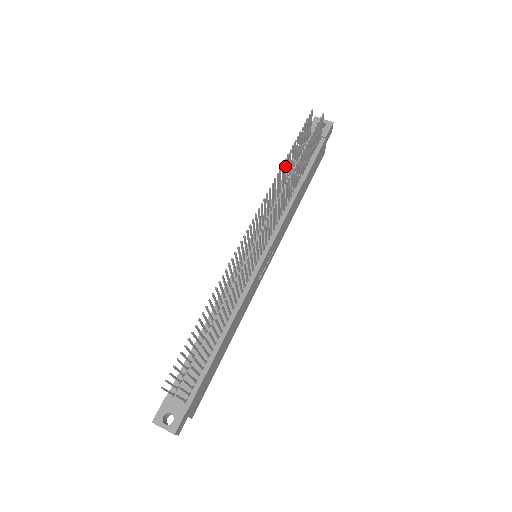
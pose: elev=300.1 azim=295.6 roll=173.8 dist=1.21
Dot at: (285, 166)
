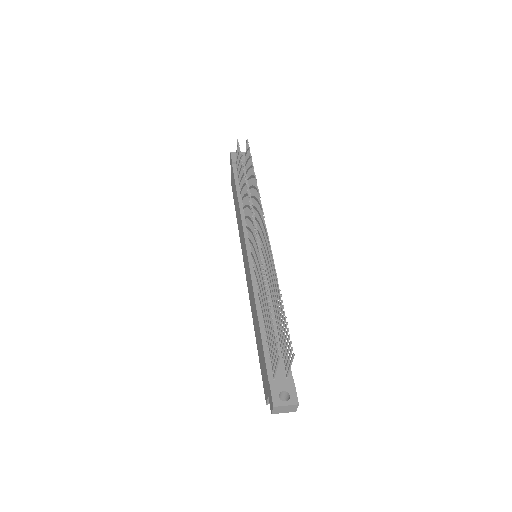
Dot at: occluded
